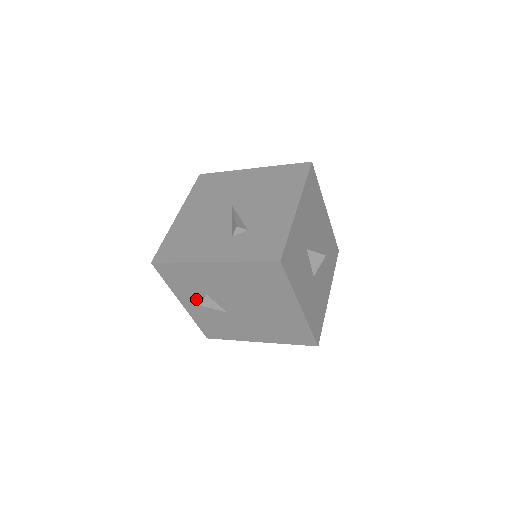
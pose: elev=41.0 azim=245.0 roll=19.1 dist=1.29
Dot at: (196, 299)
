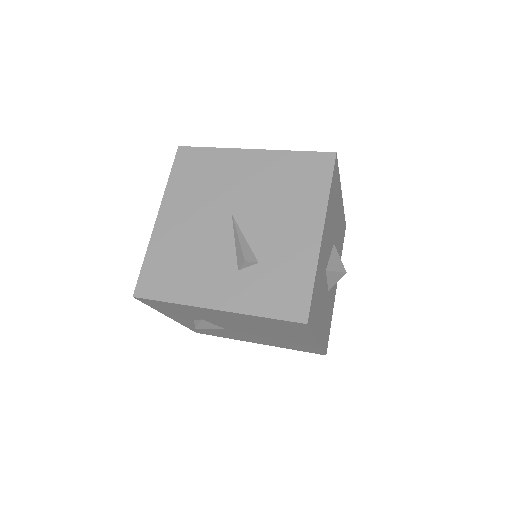
Dot at: (188, 319)
